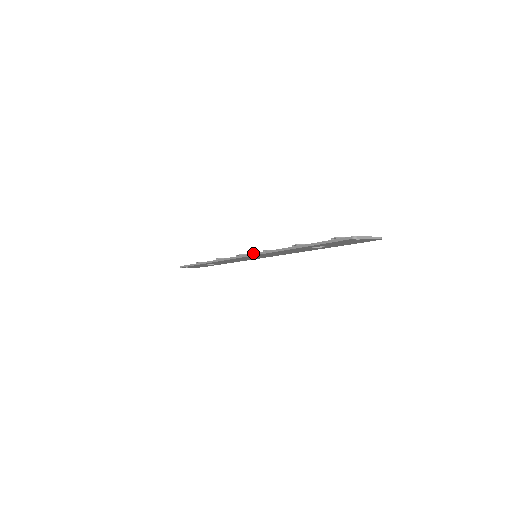
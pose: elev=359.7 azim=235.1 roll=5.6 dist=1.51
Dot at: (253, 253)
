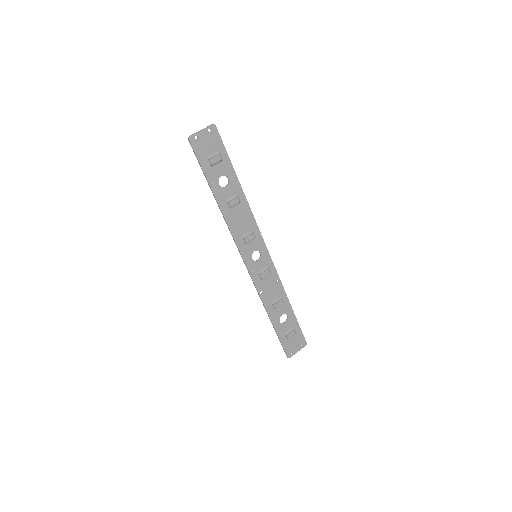
Dot at: (251, 277)
